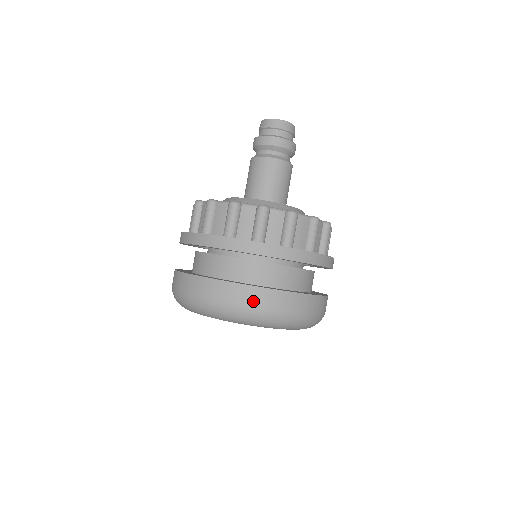
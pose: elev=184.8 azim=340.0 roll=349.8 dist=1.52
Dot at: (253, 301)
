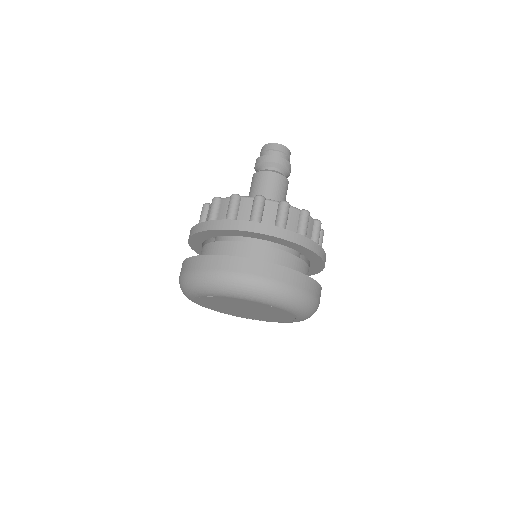
Dot at: (249, 271)
